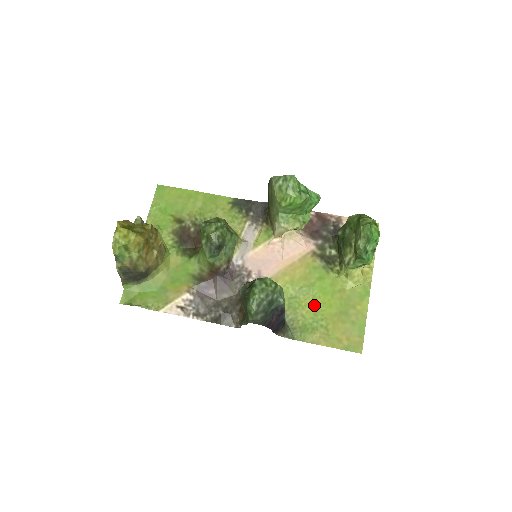
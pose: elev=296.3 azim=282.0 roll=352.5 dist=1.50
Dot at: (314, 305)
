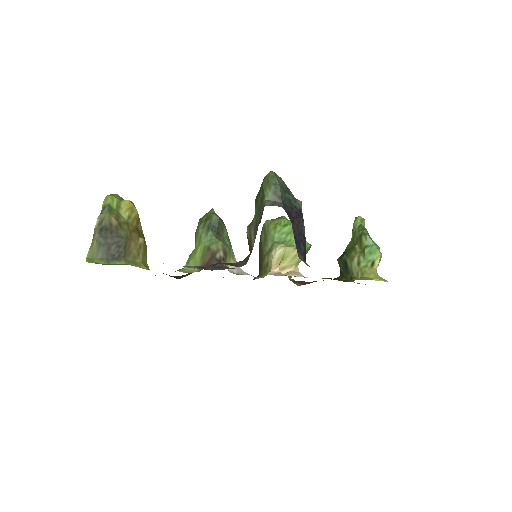
Dot at: occluded
